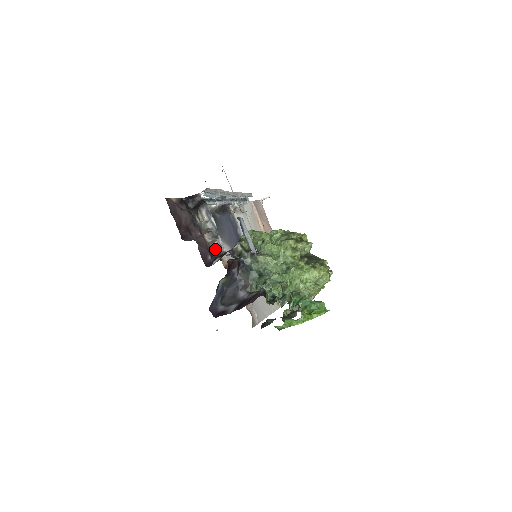
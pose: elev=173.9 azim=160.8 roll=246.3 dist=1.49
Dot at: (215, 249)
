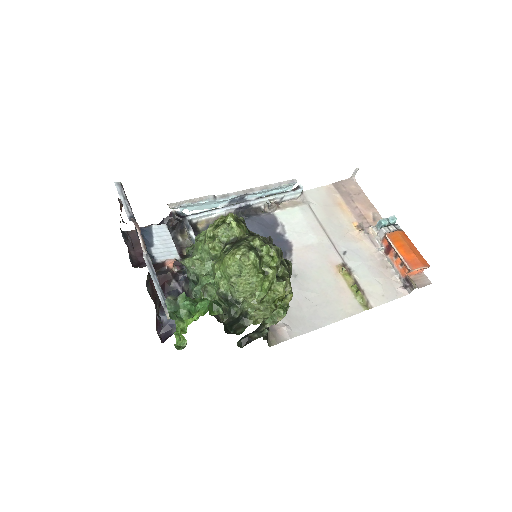
Dot at: occluded
